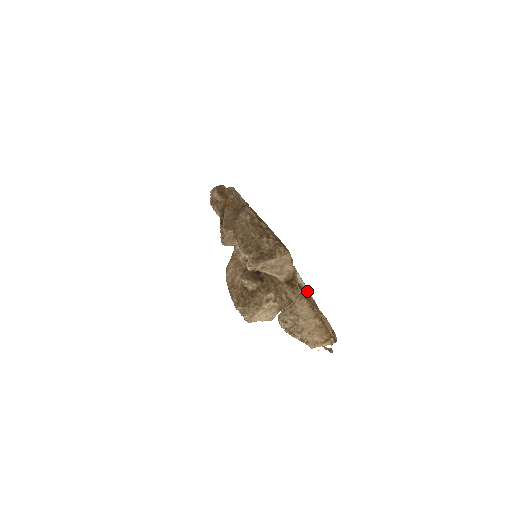
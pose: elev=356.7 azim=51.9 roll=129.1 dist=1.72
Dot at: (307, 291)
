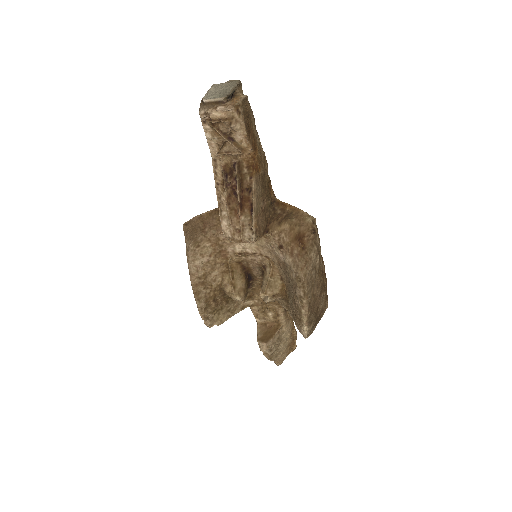
Dot at: occluded
